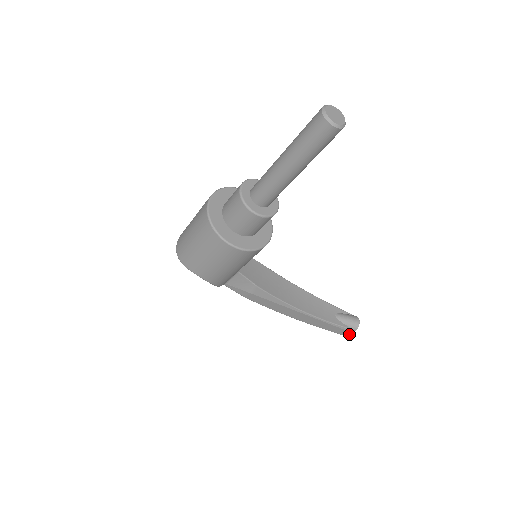
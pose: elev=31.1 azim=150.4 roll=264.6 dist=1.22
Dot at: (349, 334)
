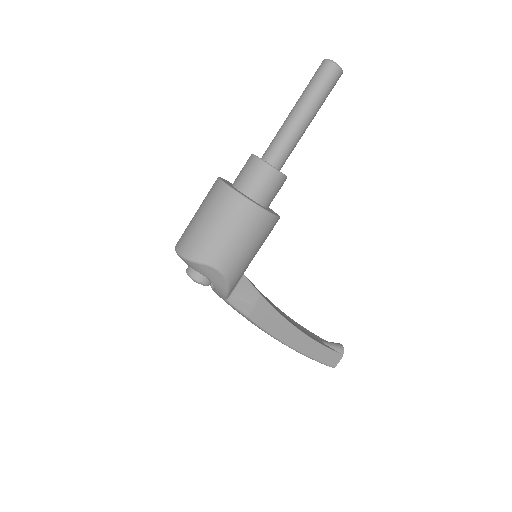
Dot at: (337, 362)
